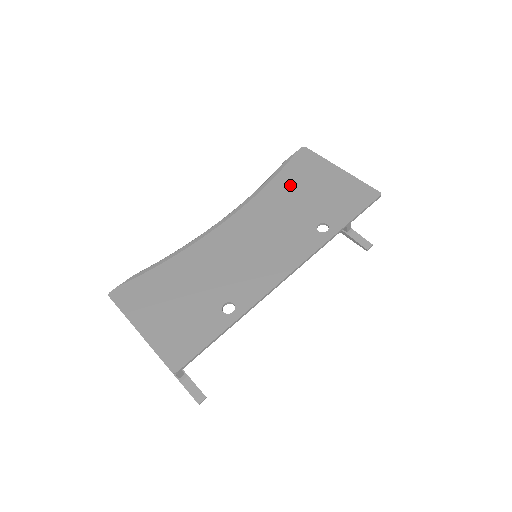
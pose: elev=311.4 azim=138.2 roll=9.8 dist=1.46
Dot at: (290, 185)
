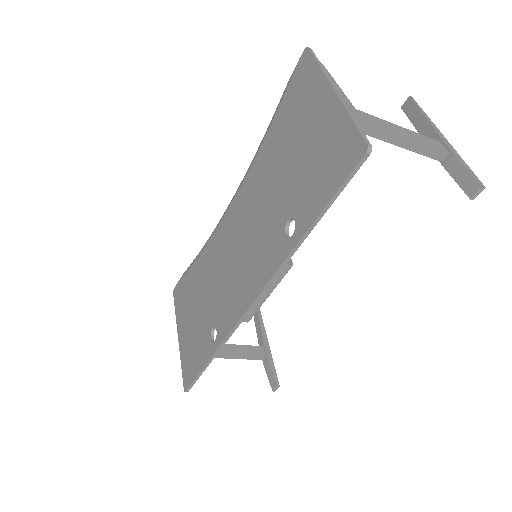
Dot at: (279, 140)
